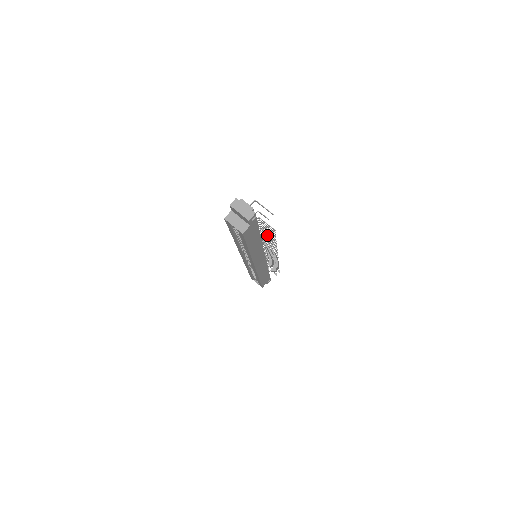
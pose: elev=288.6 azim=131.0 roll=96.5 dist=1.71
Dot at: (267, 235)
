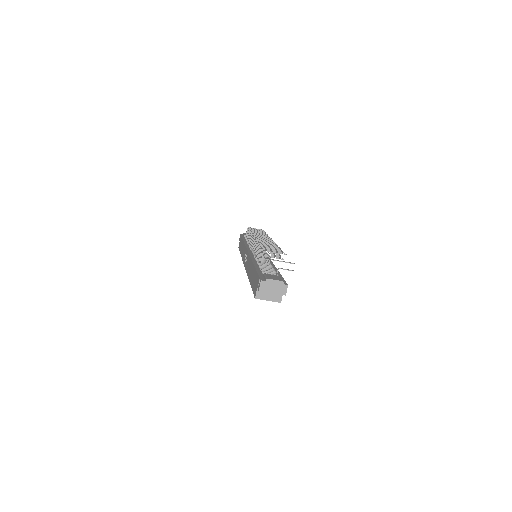
Dot at: (276, 257)
